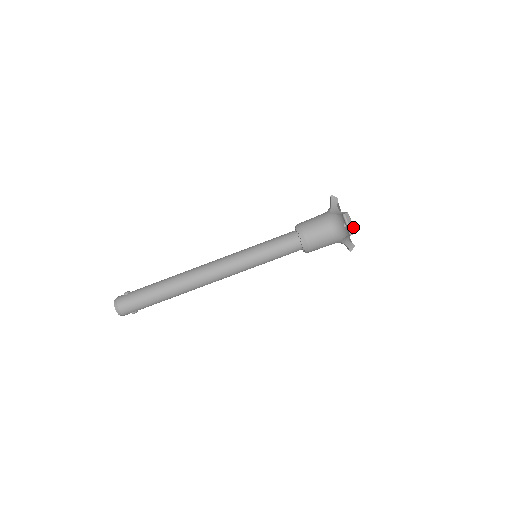
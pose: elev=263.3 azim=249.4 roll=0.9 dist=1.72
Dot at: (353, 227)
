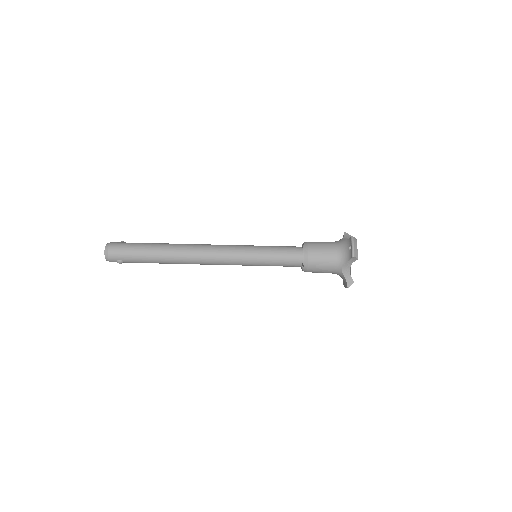
Dot at: (357, 252)
